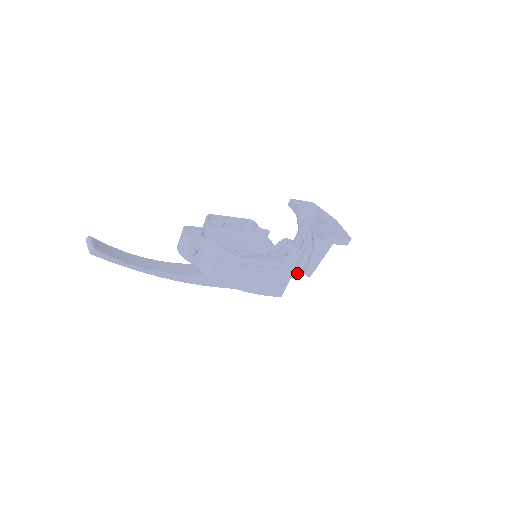
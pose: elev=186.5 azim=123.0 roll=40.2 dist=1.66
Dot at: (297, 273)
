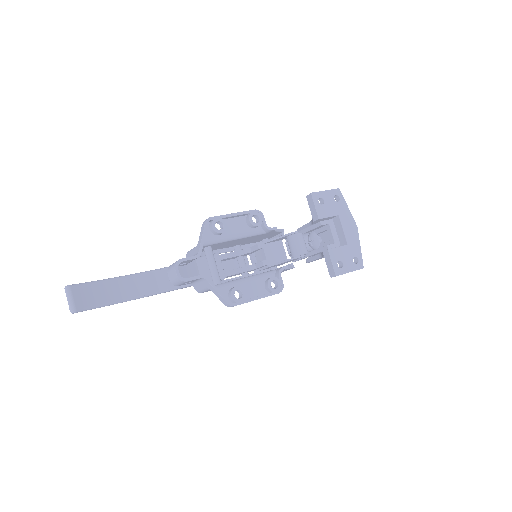
Dot at: (298, 260)
